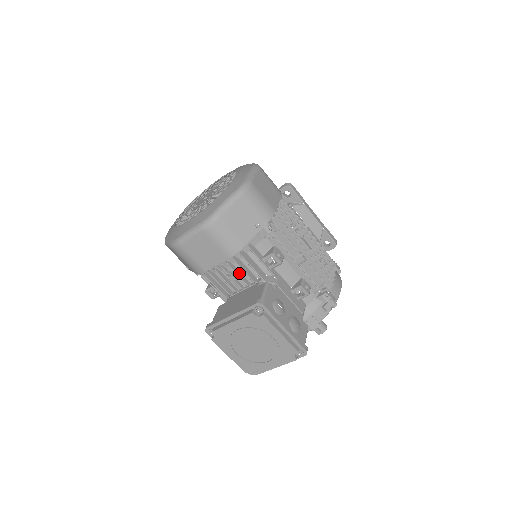
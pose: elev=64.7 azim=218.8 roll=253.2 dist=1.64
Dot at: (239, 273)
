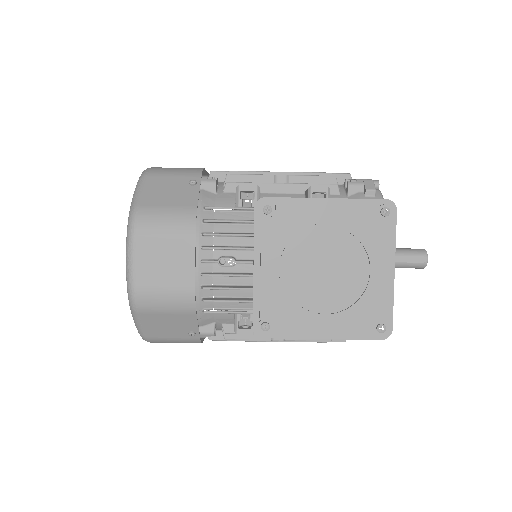
Dot at: (230, 247)
